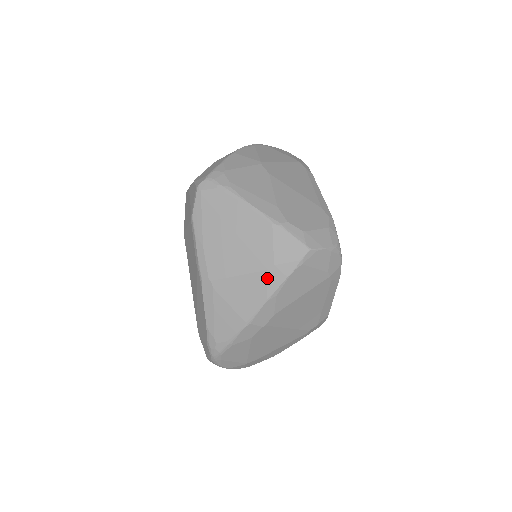
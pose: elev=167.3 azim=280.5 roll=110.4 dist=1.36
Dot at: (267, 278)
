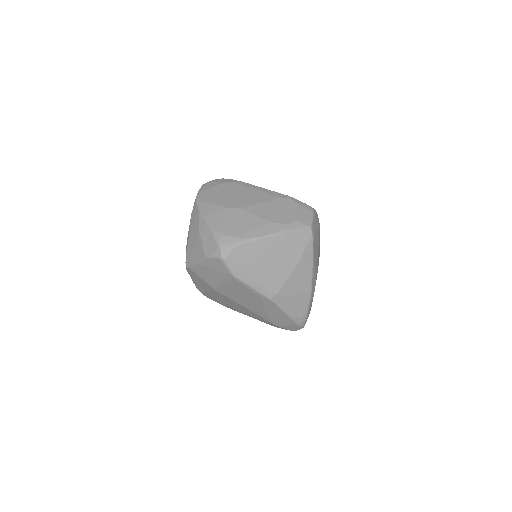
Dot at: (305, 261)
